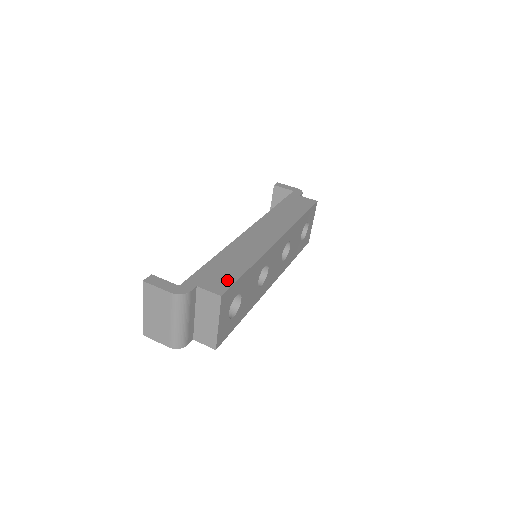
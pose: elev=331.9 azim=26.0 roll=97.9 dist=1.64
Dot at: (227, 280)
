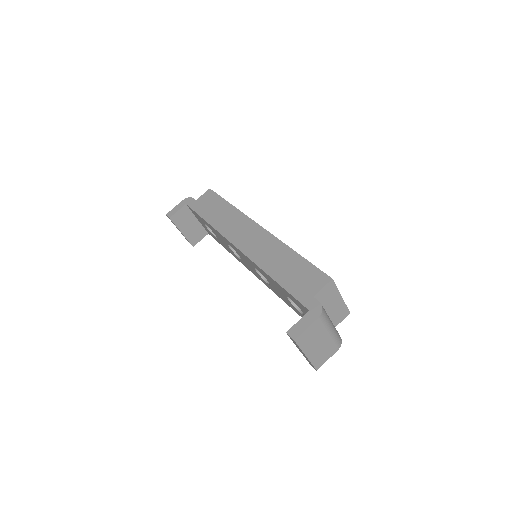
Dot at: (311, 272)
